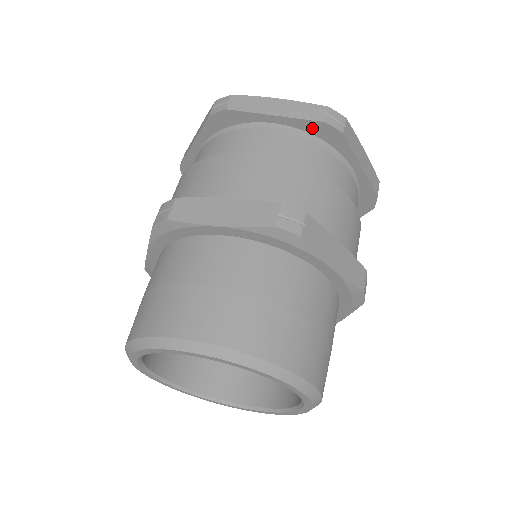
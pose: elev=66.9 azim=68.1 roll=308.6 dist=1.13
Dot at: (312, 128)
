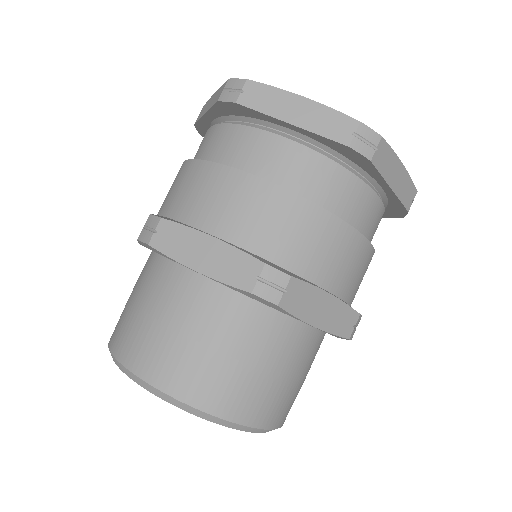
Dot at: (335, 146)
